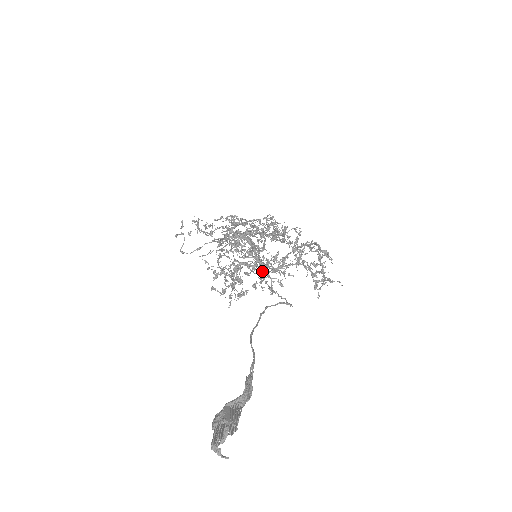
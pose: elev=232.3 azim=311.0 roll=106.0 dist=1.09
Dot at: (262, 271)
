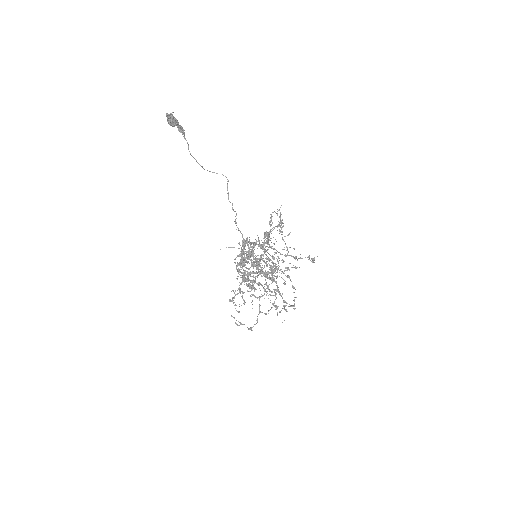
Dot at: (264, 253)
